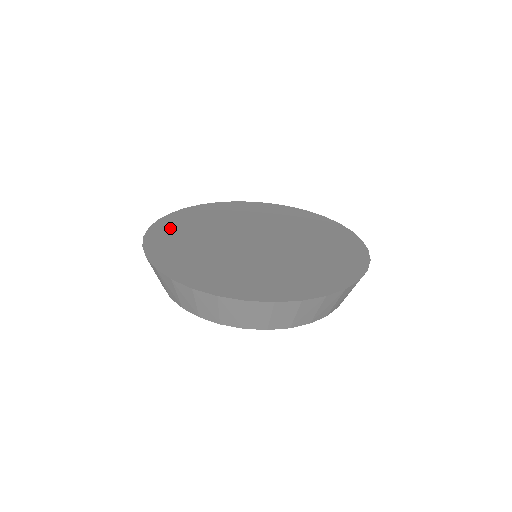
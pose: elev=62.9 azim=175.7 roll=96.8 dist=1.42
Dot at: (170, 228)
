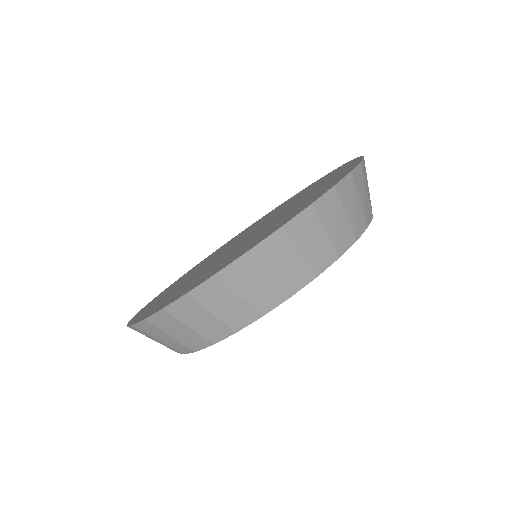
Dot at: (181, 278)
